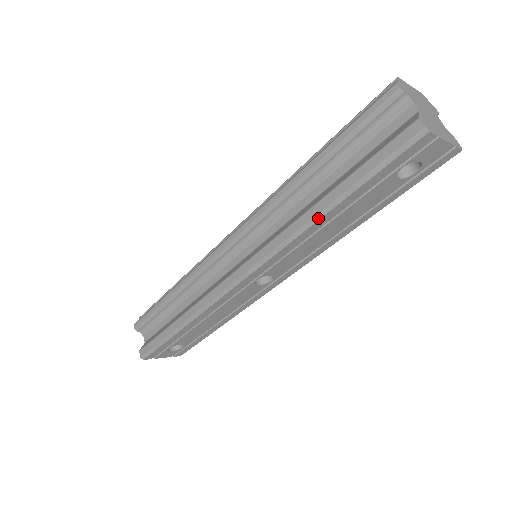
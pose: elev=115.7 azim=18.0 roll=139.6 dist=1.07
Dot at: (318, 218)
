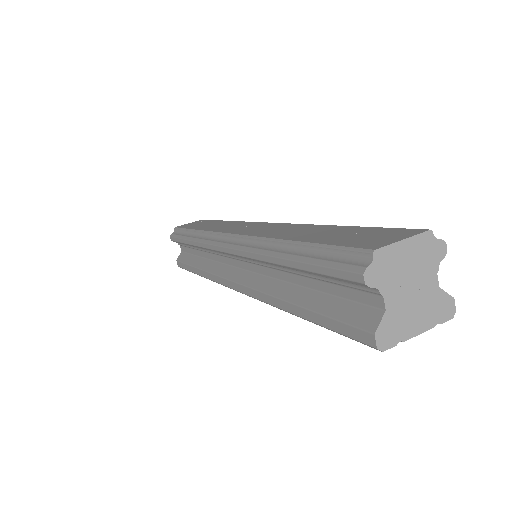
Dot at: occluded
